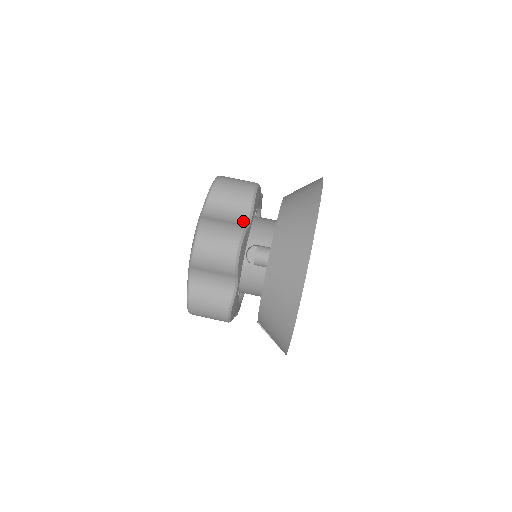
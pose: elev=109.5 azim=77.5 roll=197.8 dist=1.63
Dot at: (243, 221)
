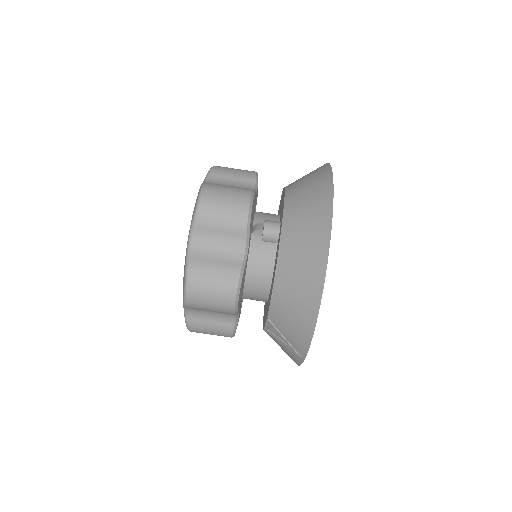
Dot at: occluded
